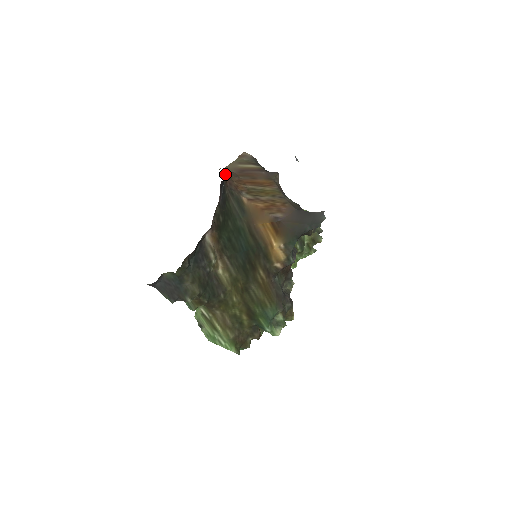
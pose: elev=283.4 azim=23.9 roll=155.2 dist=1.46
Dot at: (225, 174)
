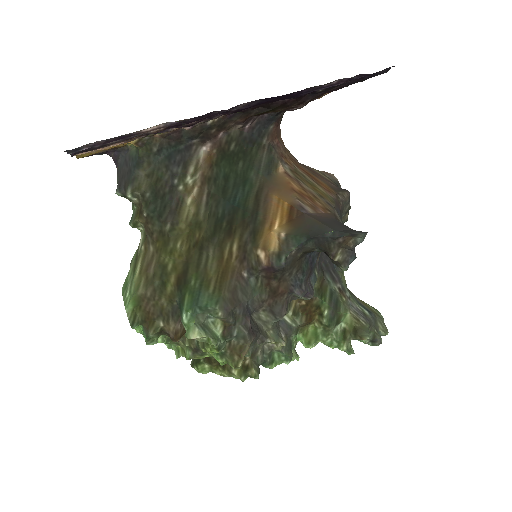
Dot at: (282, 141)
